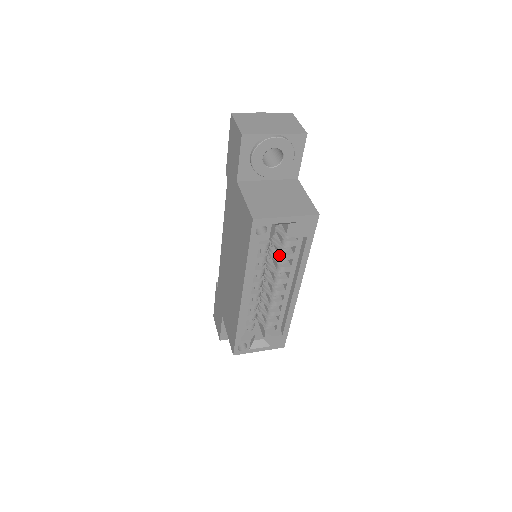
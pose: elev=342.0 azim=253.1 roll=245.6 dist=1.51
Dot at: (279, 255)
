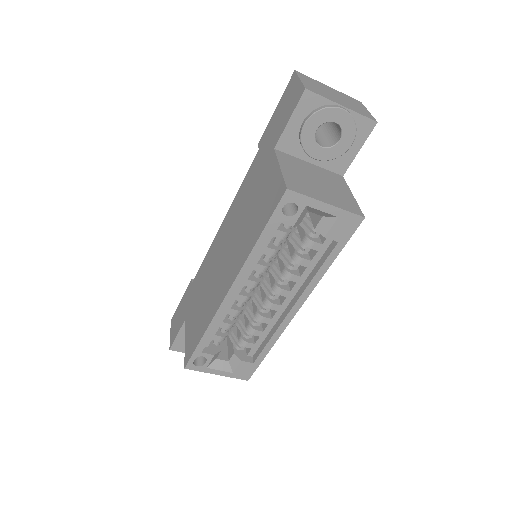
Dot at: (292, 256)
